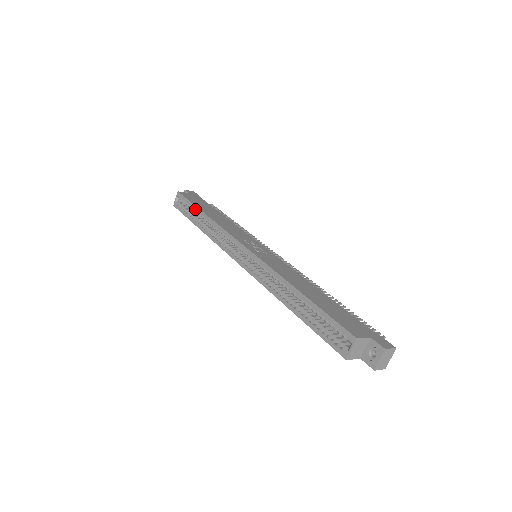
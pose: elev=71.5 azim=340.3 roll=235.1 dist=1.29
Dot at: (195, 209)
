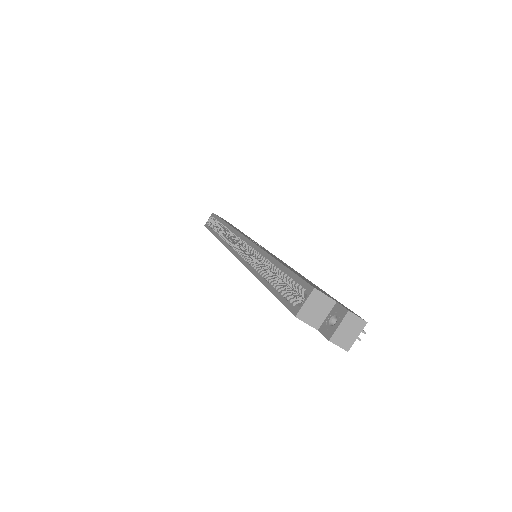
Dot at: (219, 221)
